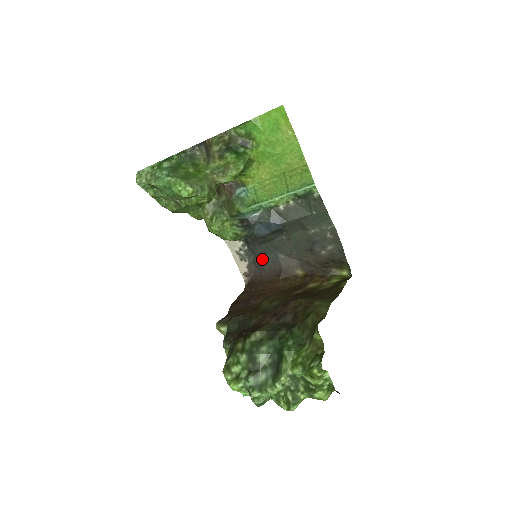
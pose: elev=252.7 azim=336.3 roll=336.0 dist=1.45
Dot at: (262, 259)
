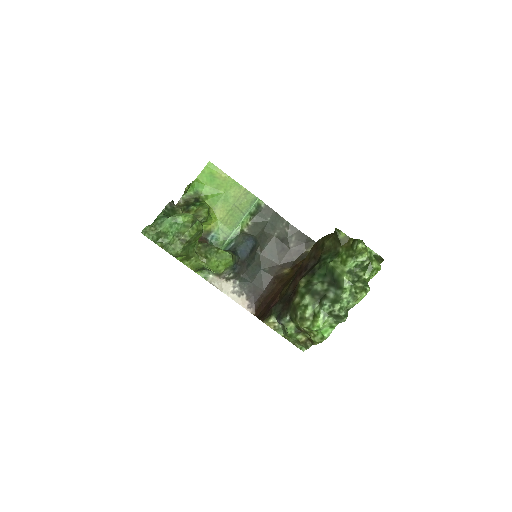
Dot at: (254, 282)
